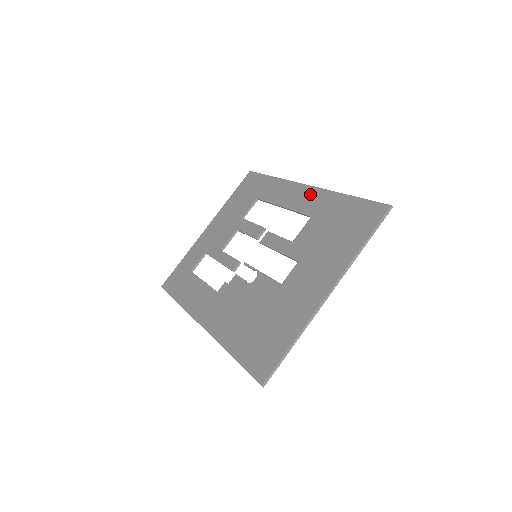
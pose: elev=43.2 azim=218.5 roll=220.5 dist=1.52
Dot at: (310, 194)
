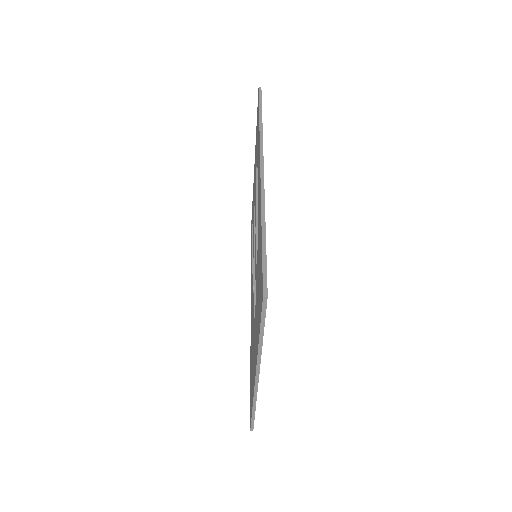
Dot at: (259, 190)
